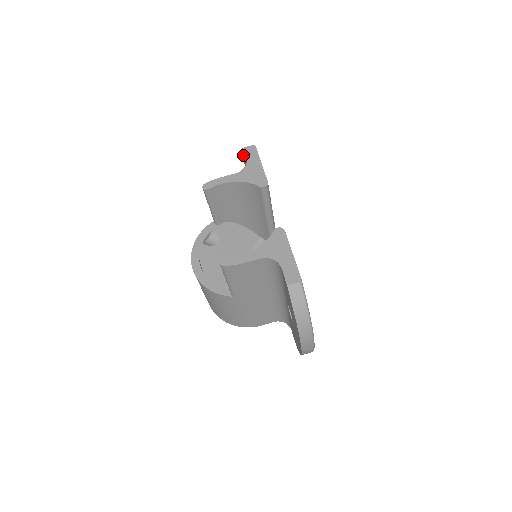
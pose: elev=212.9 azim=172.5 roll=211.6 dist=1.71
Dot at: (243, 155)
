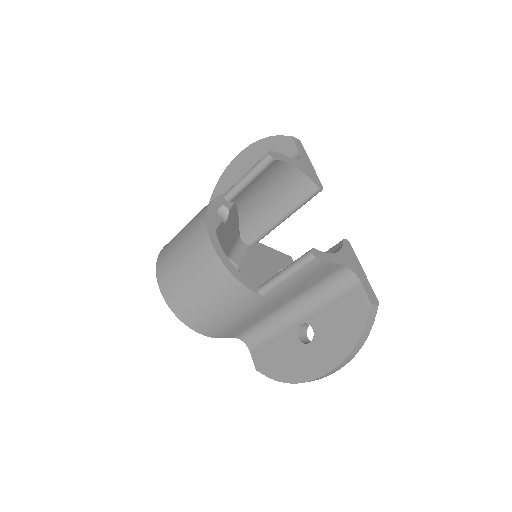
Dot at: (267, 141)
